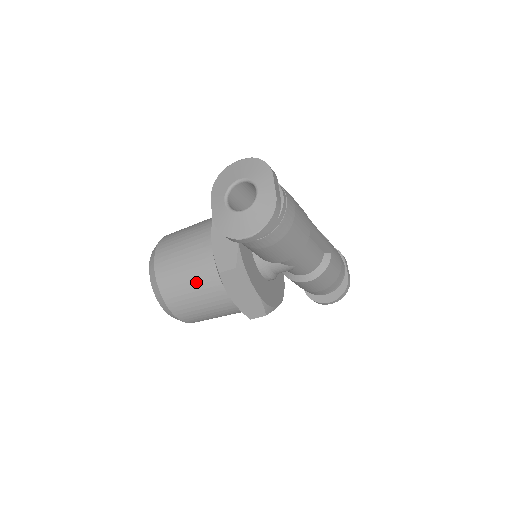
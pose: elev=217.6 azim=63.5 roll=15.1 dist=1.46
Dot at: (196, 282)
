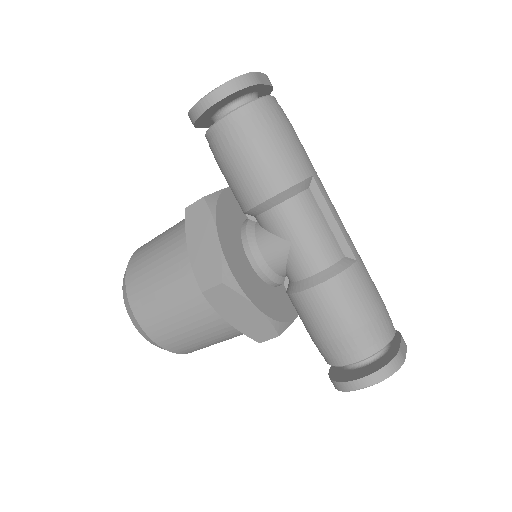
Dot at: (165, 241)
